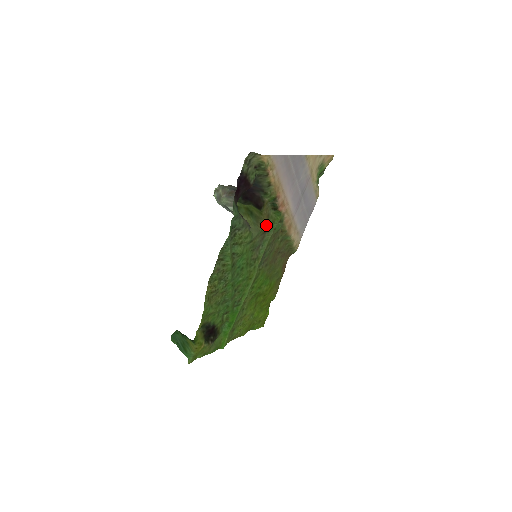
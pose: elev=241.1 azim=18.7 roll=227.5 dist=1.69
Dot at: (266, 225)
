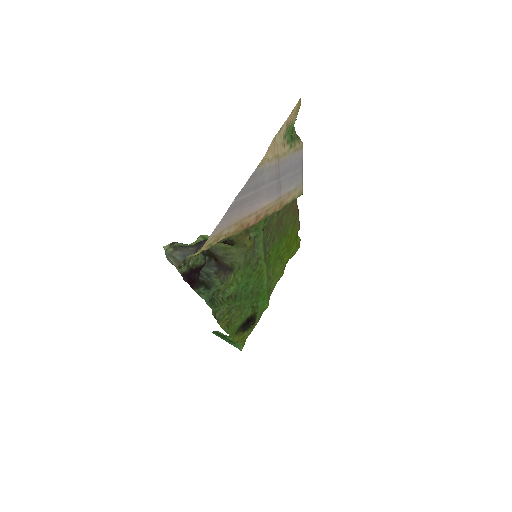
Dot at: (250, 234)
